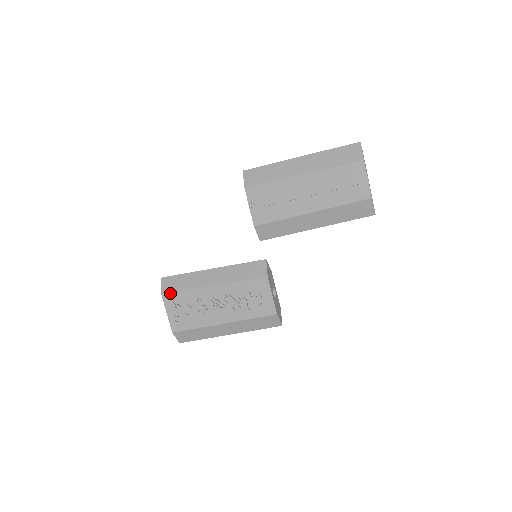
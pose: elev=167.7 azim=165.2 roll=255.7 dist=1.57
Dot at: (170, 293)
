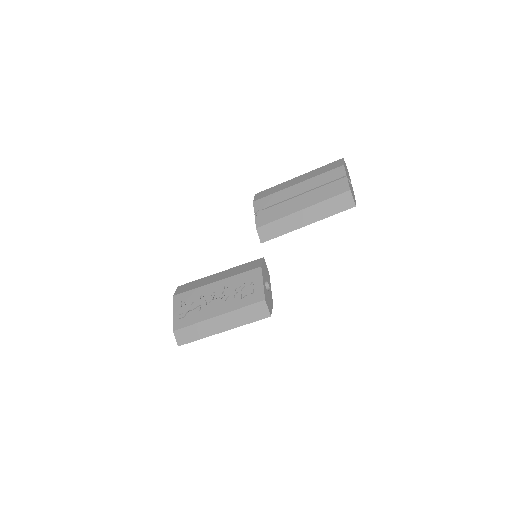
Dot at: (180, 294)
